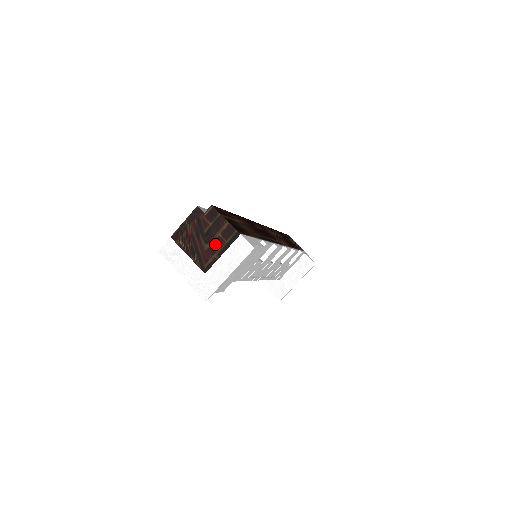
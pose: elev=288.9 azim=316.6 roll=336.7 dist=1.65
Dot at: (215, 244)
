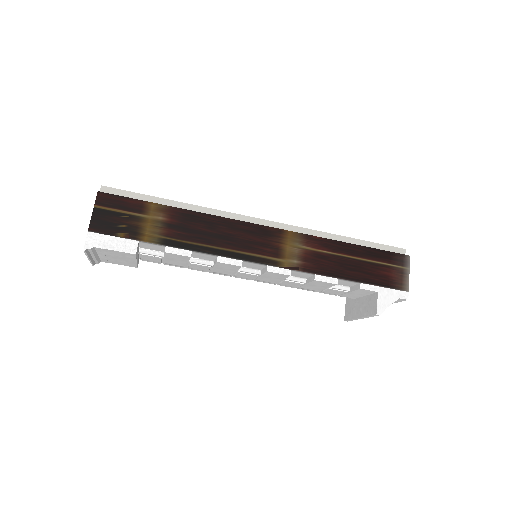
Dot at: occluded
